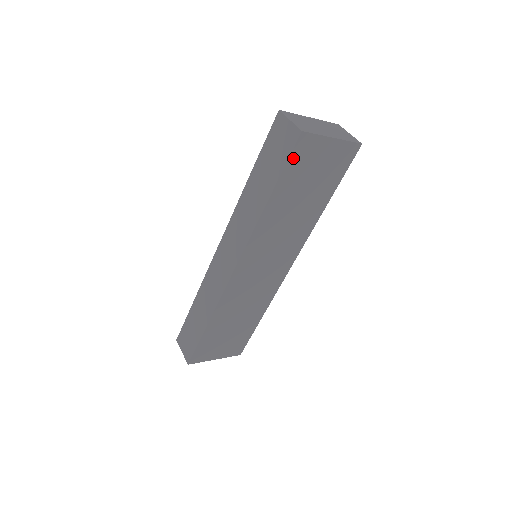
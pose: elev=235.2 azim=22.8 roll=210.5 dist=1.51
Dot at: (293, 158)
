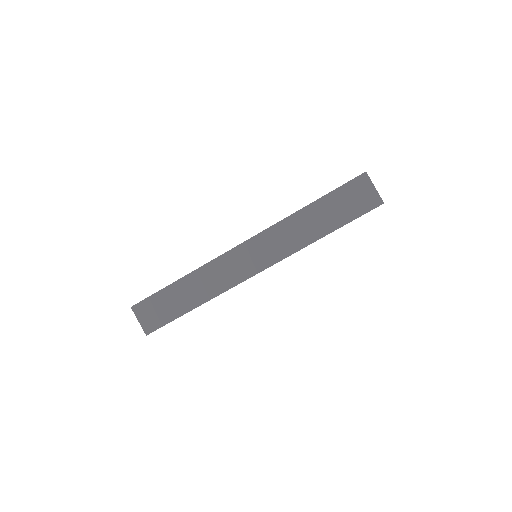
Dot at: occluded
